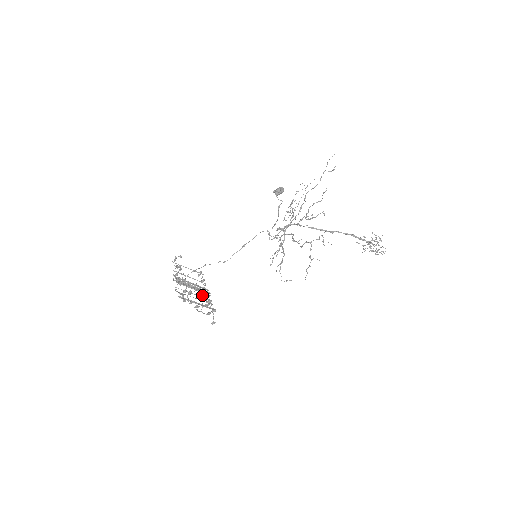
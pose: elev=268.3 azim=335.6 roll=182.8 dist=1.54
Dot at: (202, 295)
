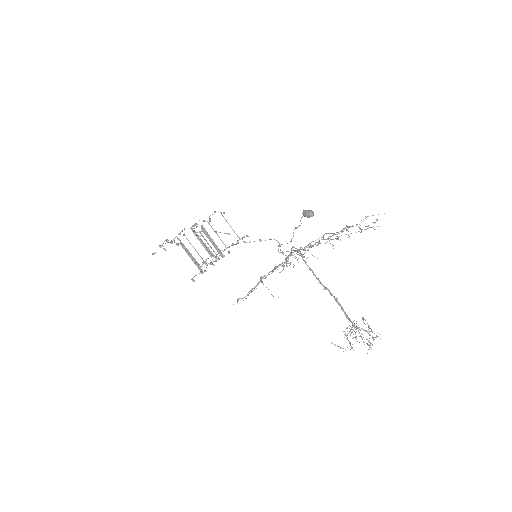
Dot at: occluded
